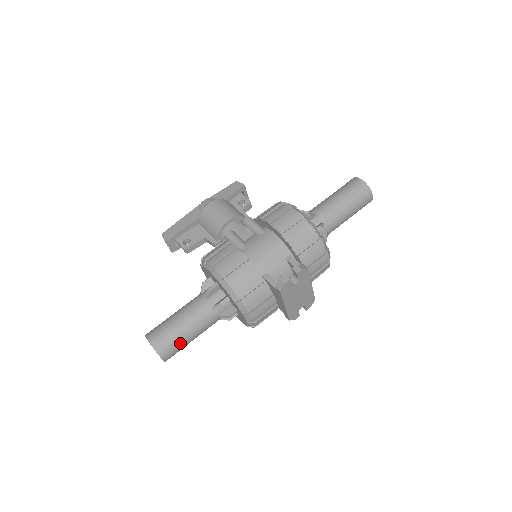
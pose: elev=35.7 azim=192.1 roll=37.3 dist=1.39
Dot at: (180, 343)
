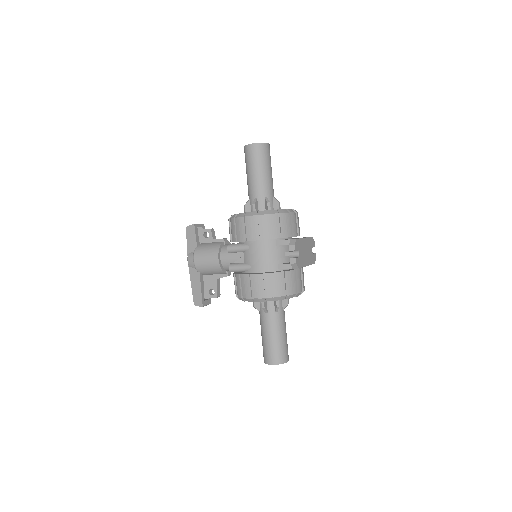
Dot at: (284, 345)
